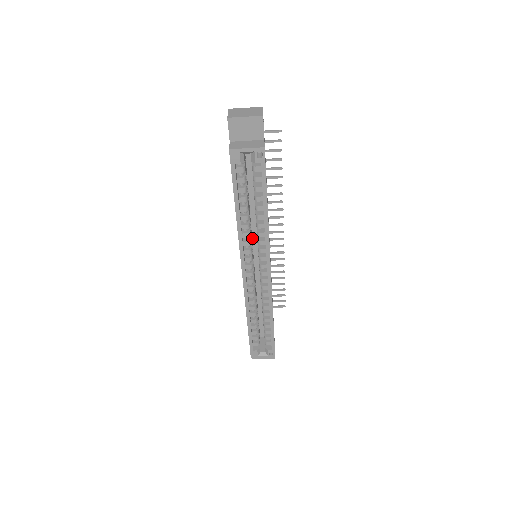
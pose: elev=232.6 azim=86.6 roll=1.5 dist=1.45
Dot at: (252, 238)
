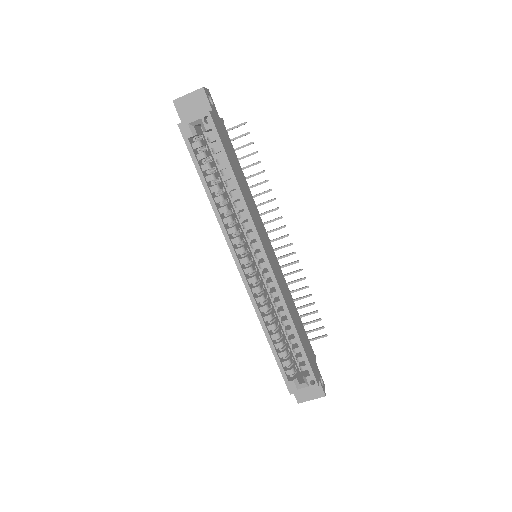
Dot at: (244, 234)
